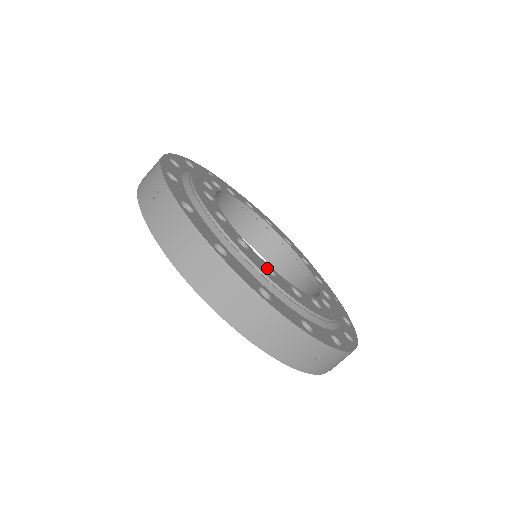
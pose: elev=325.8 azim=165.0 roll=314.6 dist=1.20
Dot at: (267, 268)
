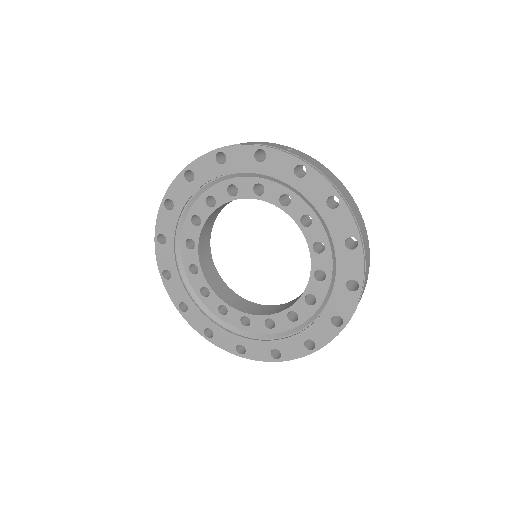
Dot at: occluded
